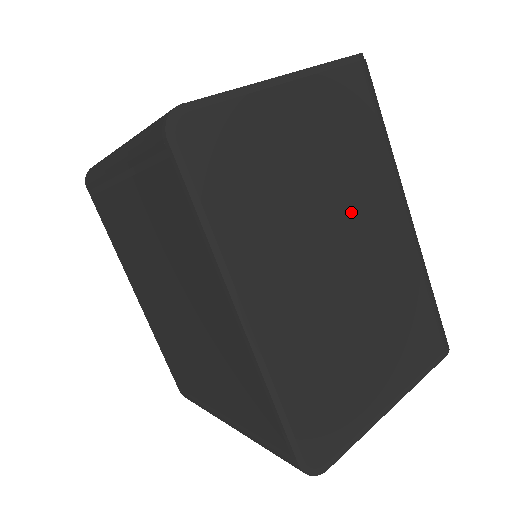
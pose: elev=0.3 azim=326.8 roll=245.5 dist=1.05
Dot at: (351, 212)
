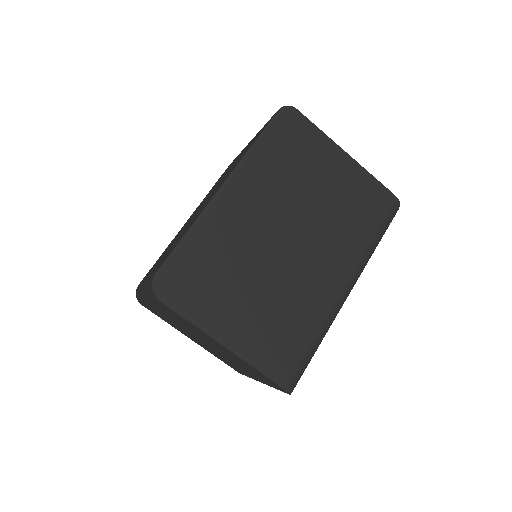
Dot at: (318, 236)
